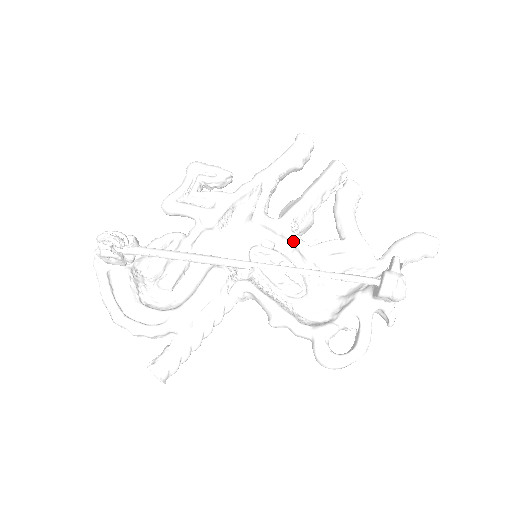
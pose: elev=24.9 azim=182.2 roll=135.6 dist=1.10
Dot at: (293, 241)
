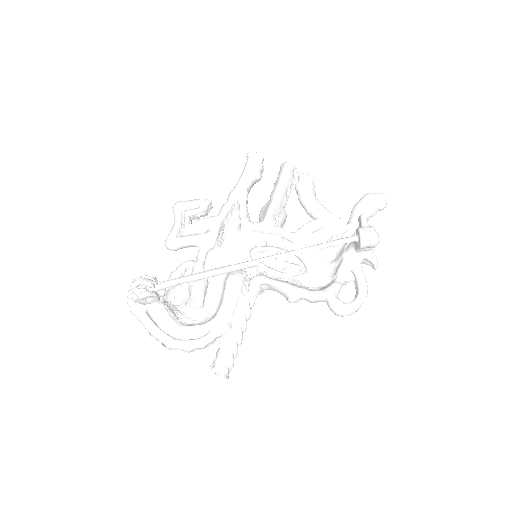
Dot at: (280, 234)
